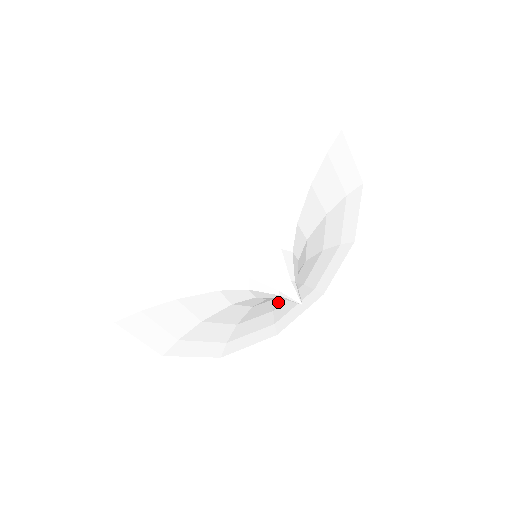
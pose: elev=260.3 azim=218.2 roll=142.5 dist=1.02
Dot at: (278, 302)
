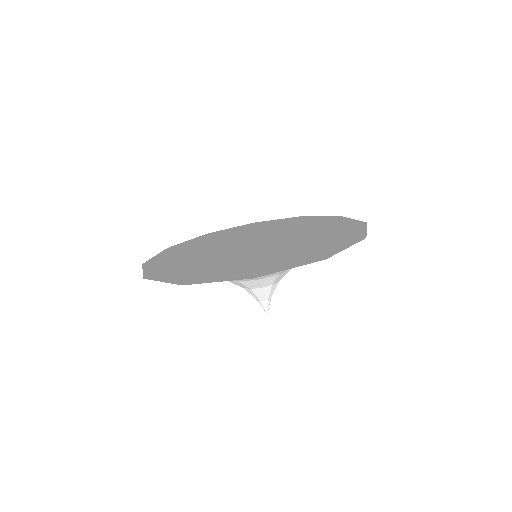
Dot at: (236, 251)
